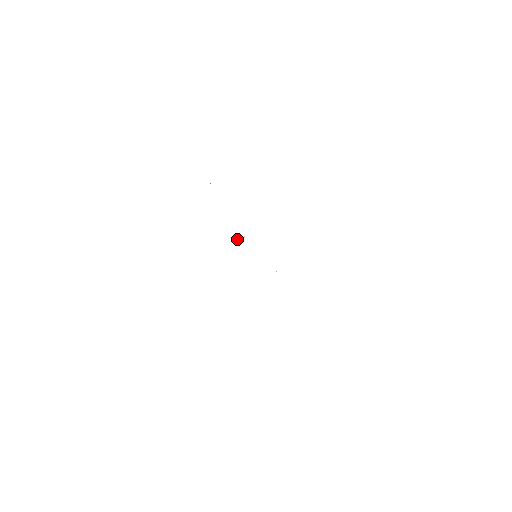
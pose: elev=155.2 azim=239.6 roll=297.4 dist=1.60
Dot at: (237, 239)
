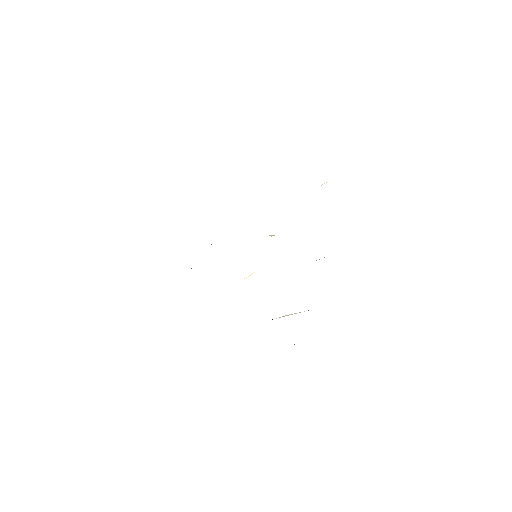
Dot at: occluded
